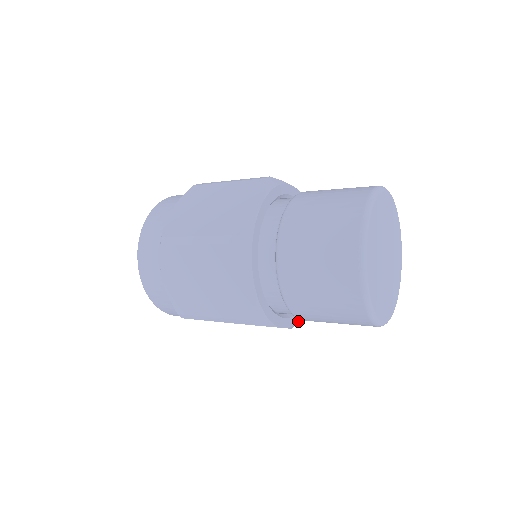
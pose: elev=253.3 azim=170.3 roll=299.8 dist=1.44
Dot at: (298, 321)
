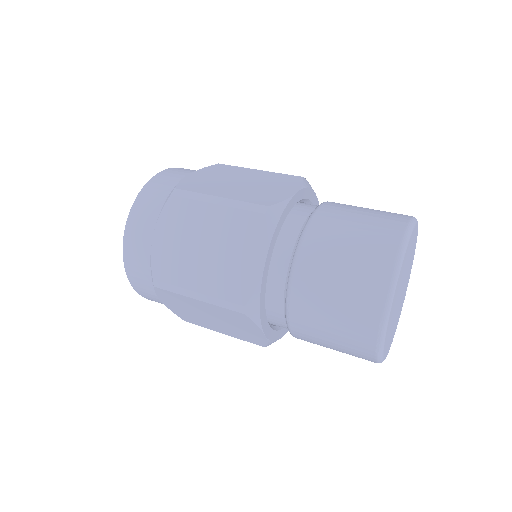
Dot at: occluded
